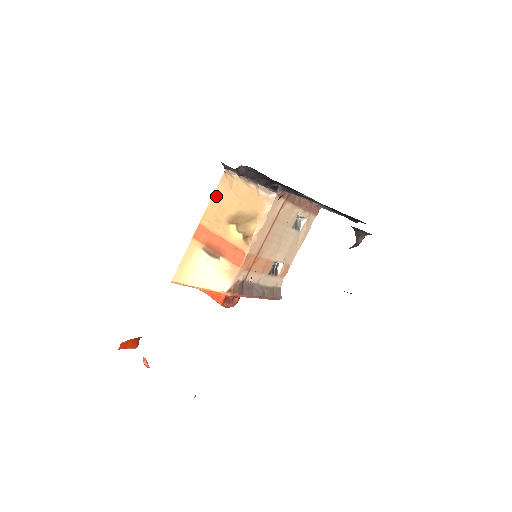
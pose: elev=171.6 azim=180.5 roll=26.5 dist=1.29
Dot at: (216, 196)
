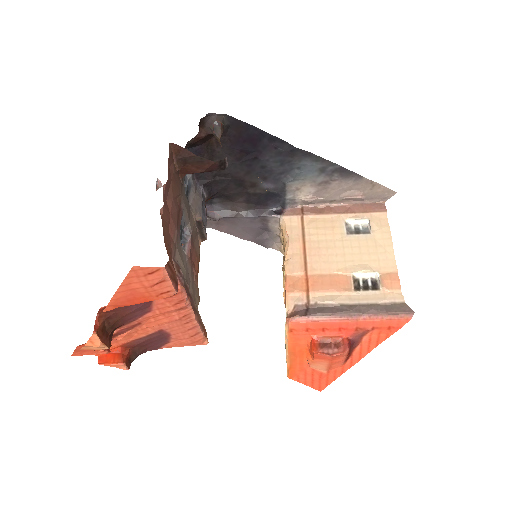
Dot at: occluded
